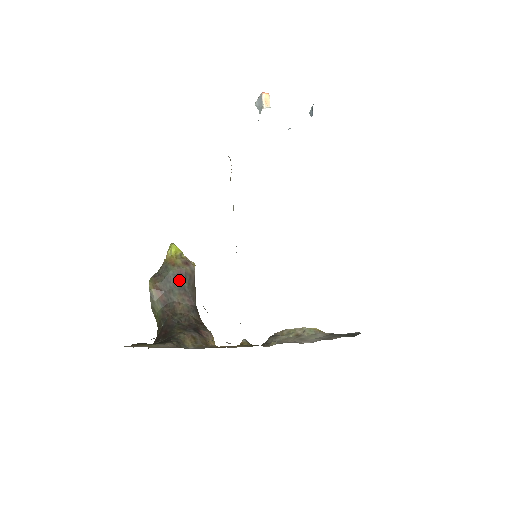
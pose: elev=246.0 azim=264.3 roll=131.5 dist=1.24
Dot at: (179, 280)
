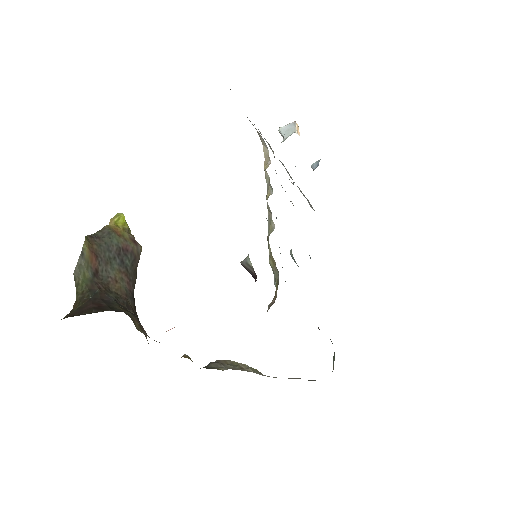
Dot at: (122, 255)
